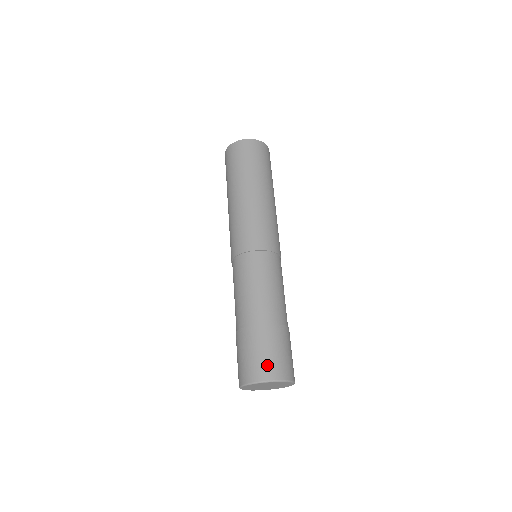
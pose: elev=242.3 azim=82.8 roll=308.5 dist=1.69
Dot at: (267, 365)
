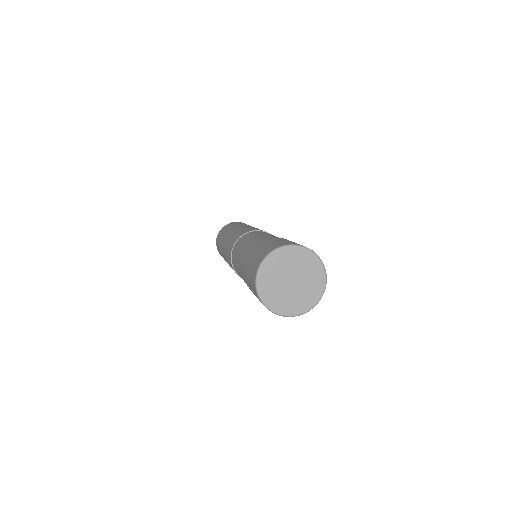
Dot at: (274, 245)
